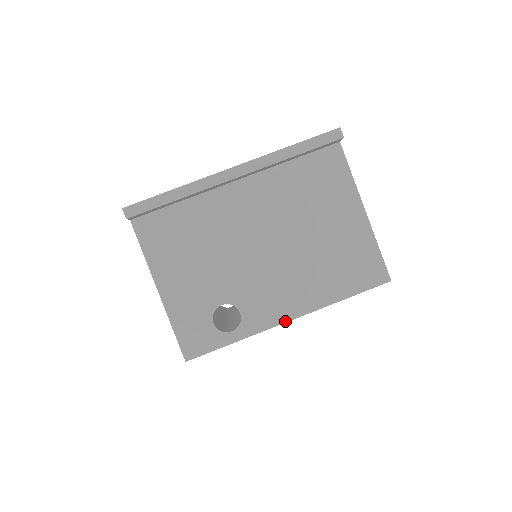
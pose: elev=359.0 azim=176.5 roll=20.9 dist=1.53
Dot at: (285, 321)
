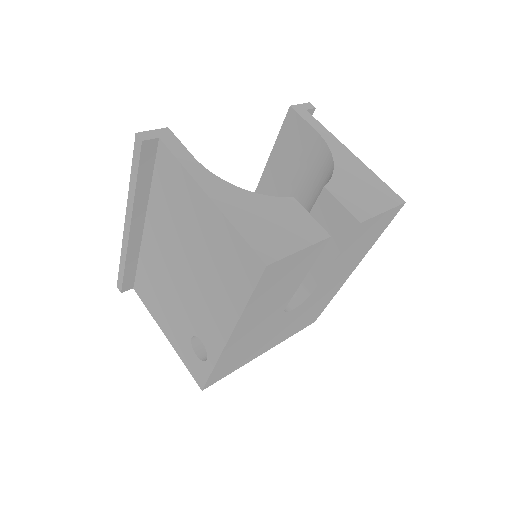
Dot at: (225, 342)
